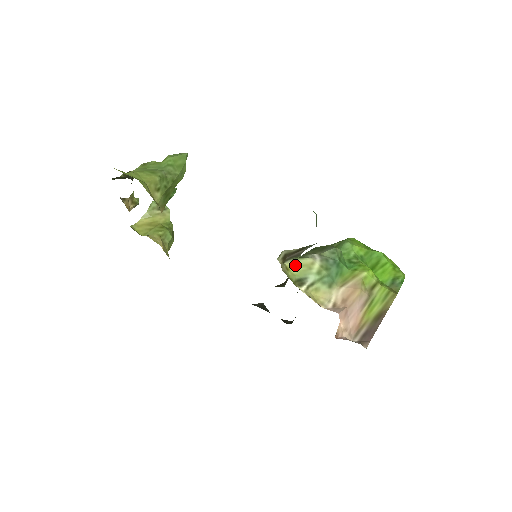
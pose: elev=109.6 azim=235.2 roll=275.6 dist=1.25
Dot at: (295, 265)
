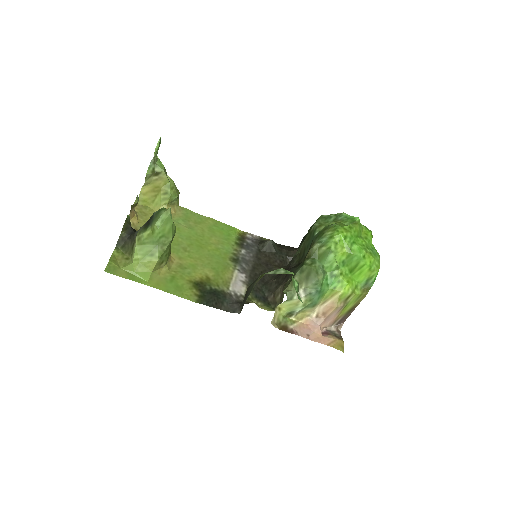
Dot at: (285, 305)
